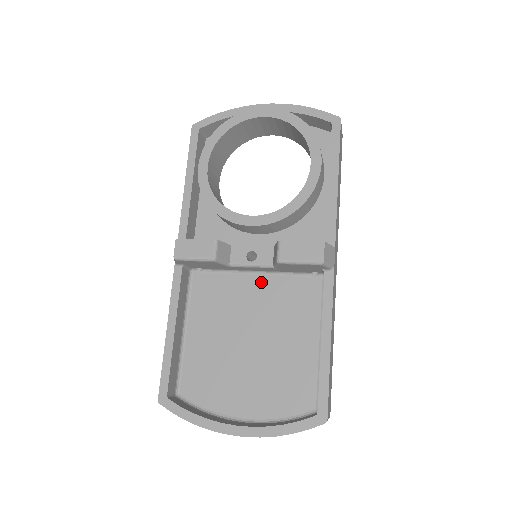
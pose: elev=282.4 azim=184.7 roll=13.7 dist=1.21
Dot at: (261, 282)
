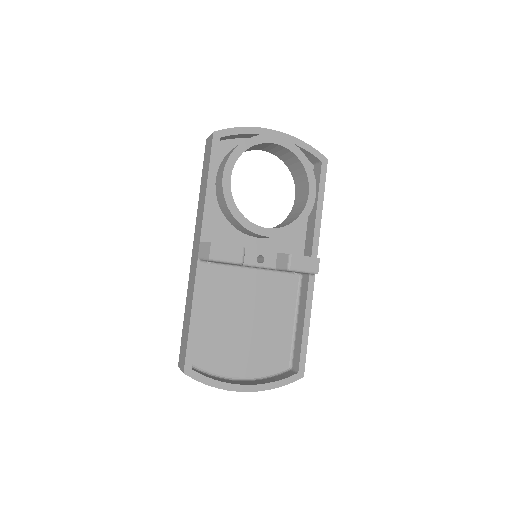
Dot at: (257, 276)
